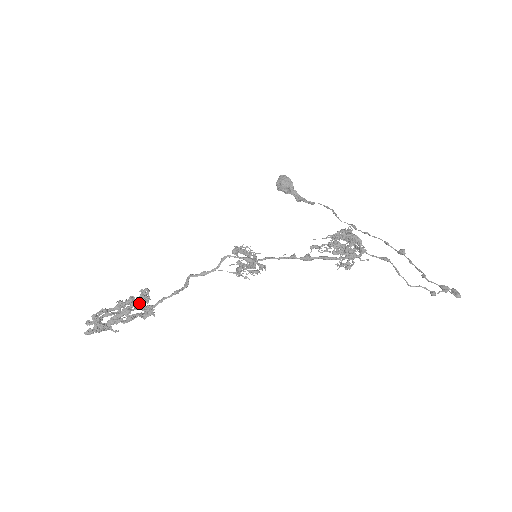
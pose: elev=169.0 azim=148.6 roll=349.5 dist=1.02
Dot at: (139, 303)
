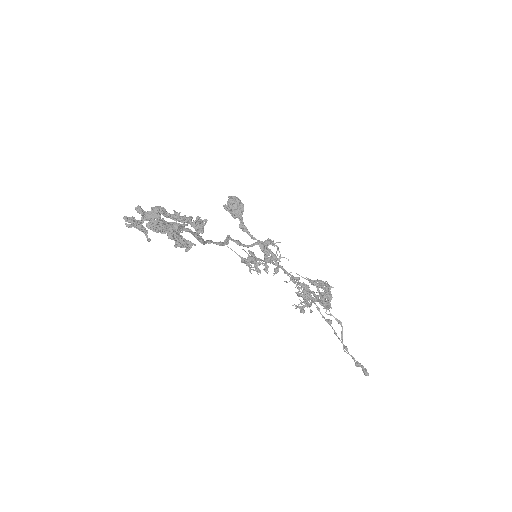
Dot at: occluded
